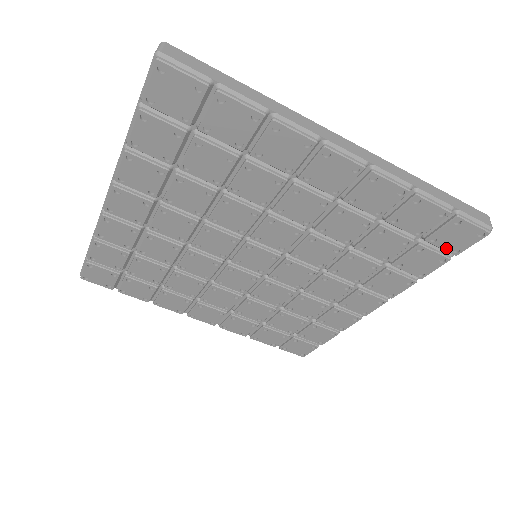
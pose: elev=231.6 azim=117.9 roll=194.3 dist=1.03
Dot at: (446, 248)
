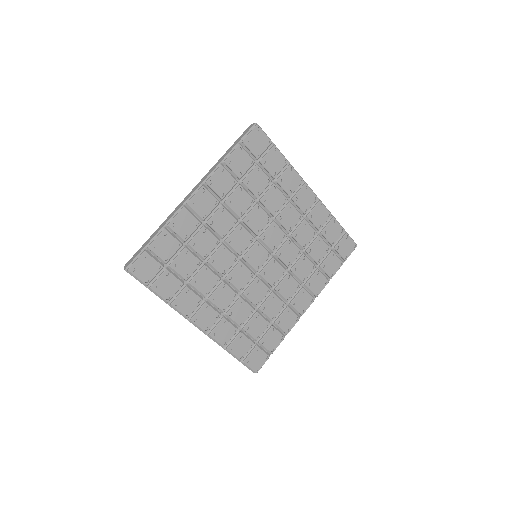
Dot at: (342, 255)
